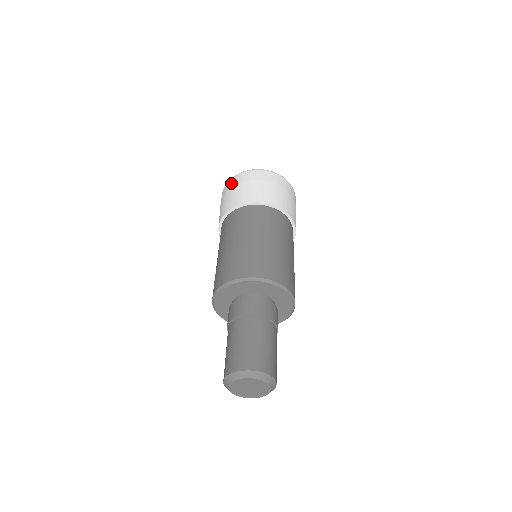
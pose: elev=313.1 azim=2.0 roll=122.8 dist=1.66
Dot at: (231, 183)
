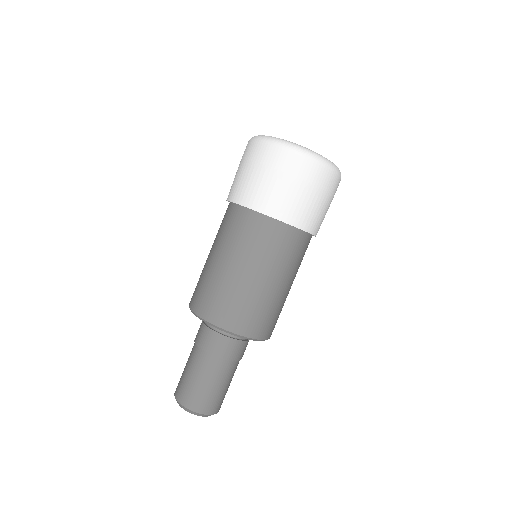
Dot at: (244, 151)
